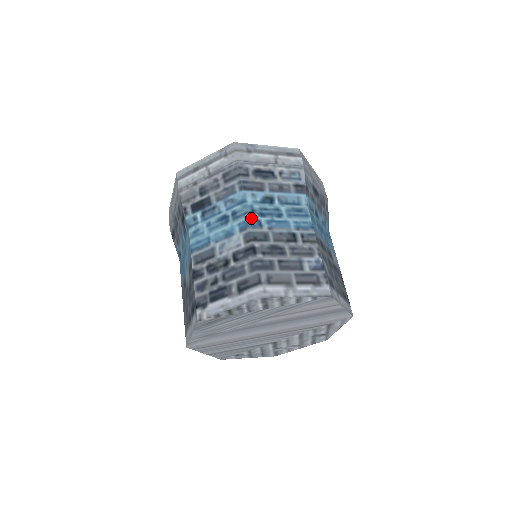
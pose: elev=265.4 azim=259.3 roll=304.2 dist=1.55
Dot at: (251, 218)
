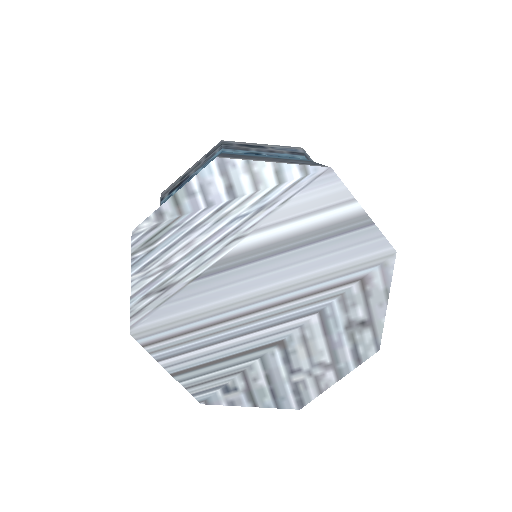
Dot at: occluded
